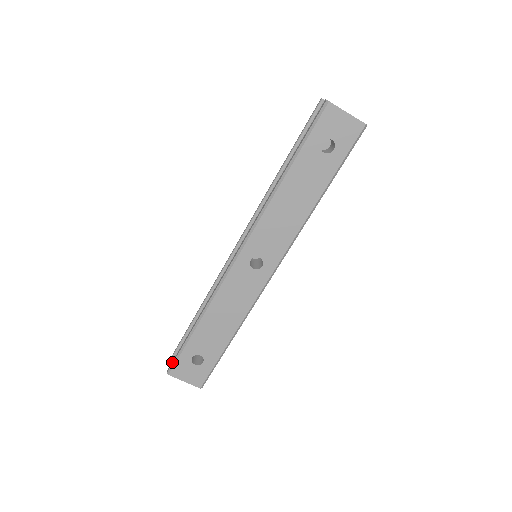
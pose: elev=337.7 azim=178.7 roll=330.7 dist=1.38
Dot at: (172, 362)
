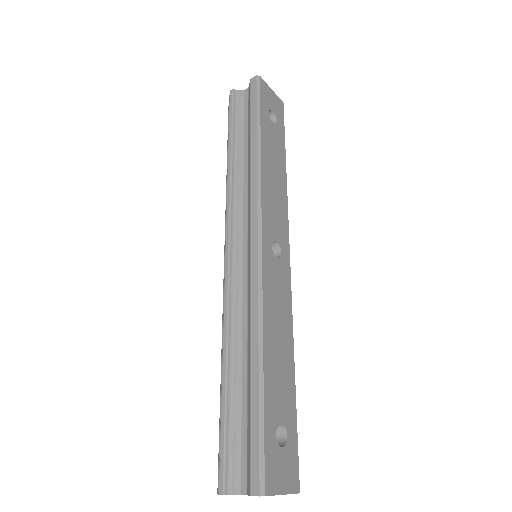
Dot at: (255, 469)
